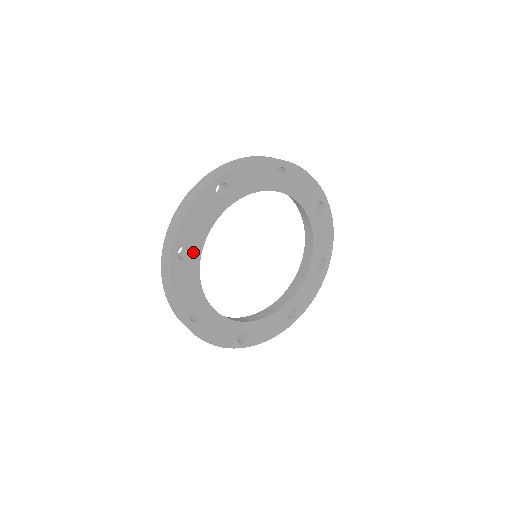
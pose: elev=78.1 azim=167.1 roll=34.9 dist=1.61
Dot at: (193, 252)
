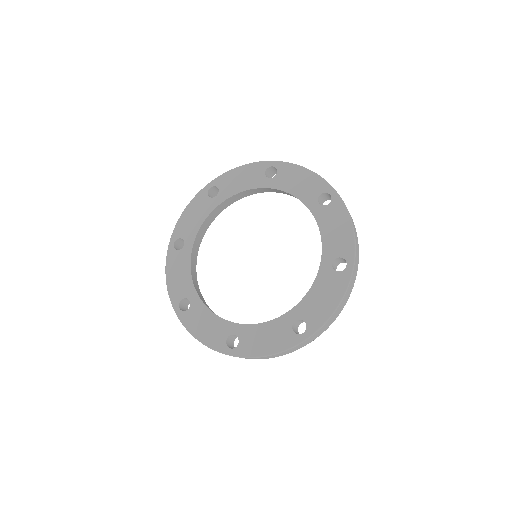
Dot at: (186, 244)
